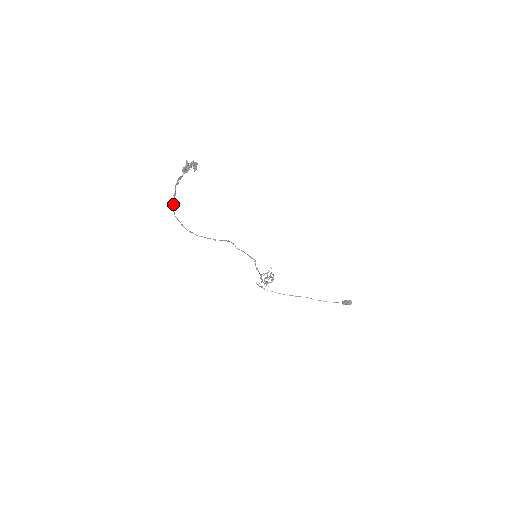
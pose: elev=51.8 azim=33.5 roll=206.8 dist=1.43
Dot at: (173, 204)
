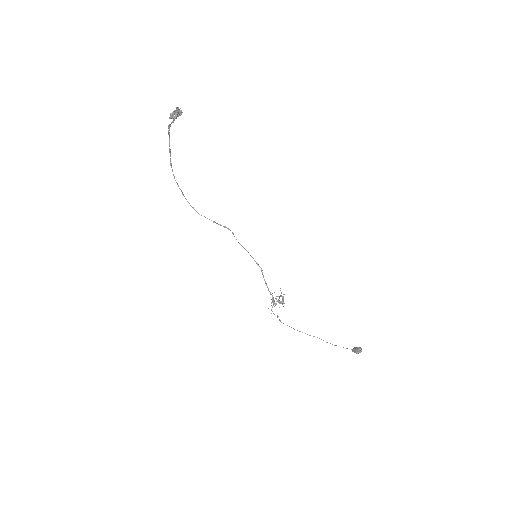
Dot at: (170, 162)
